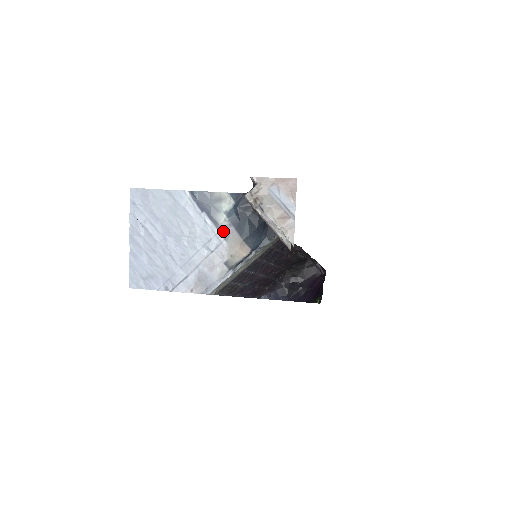
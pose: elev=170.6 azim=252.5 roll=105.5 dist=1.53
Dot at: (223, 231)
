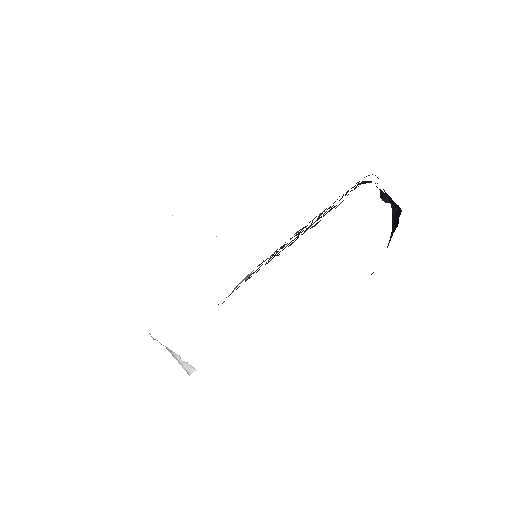
Dot at: occluded
